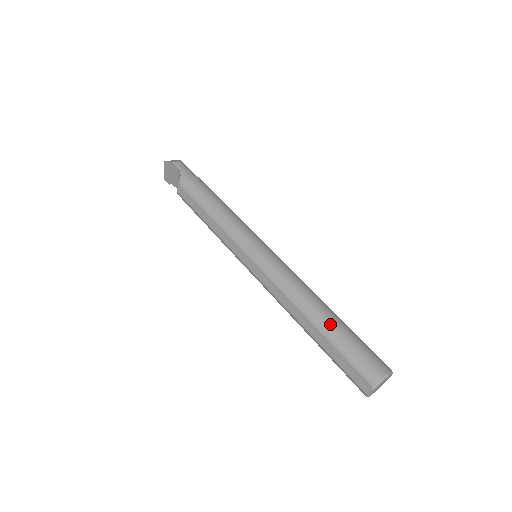
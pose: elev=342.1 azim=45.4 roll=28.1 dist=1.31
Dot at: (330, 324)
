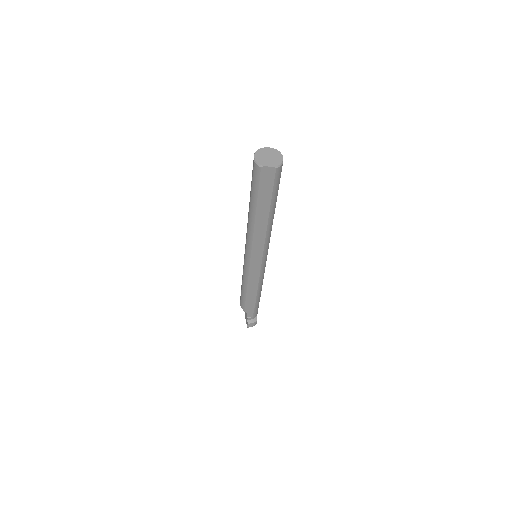
Dot at: occluded
